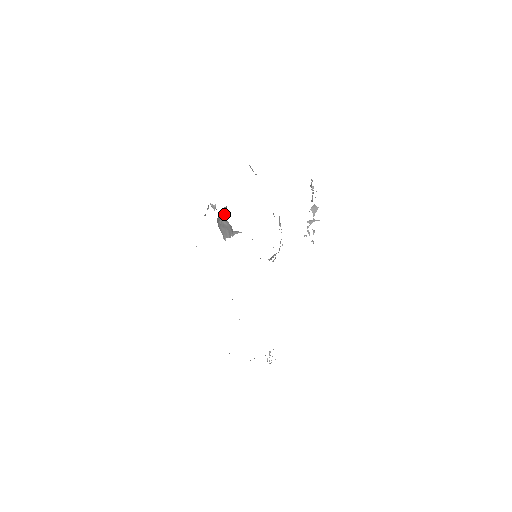
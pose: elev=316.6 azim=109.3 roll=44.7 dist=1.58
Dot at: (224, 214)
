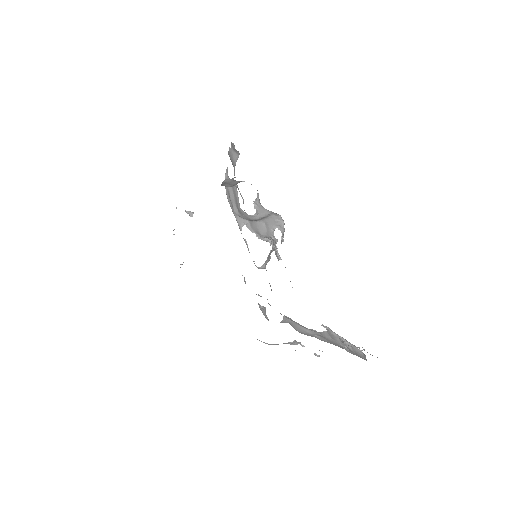
Dot at: occluded
